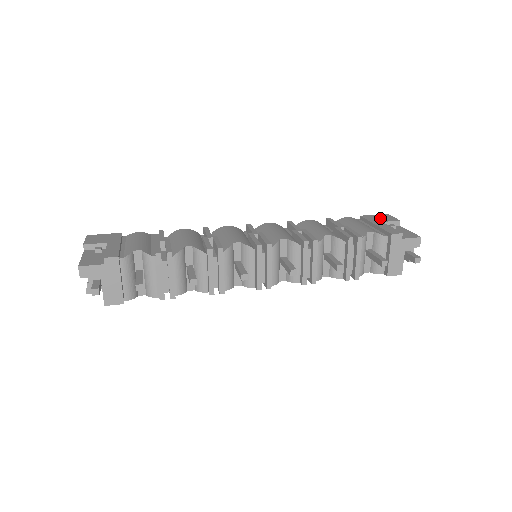
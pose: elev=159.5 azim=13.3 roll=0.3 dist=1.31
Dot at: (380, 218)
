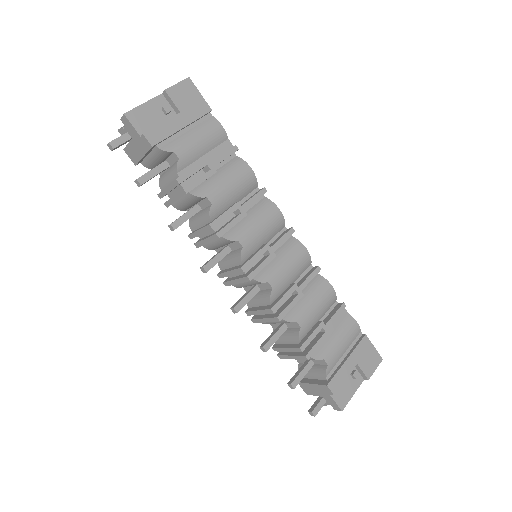
Dot at: (366, 357)
